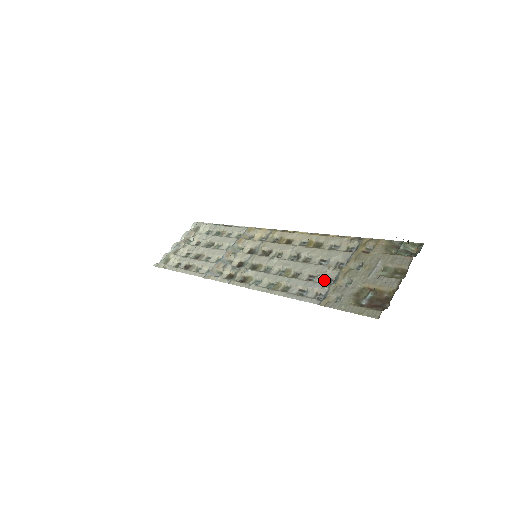
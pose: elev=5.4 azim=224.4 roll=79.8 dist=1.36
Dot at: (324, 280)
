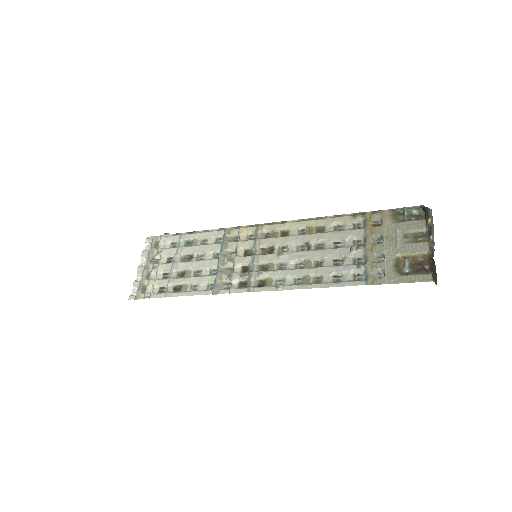
Dot at: (353, 261)
